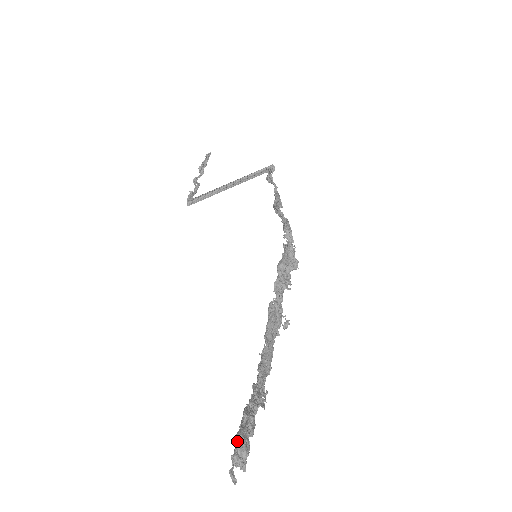
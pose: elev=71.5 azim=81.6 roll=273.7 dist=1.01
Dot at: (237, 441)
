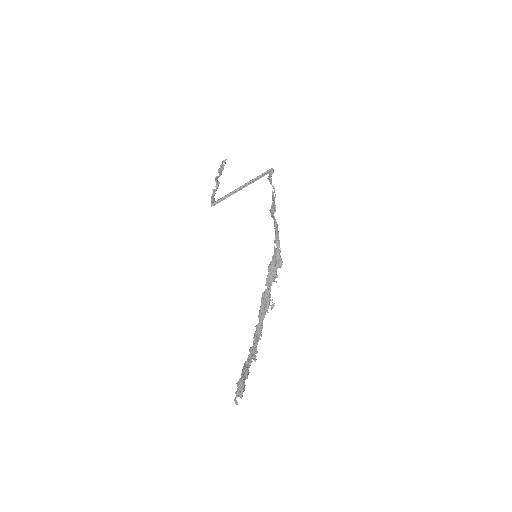
Dot at: (238, 385)
